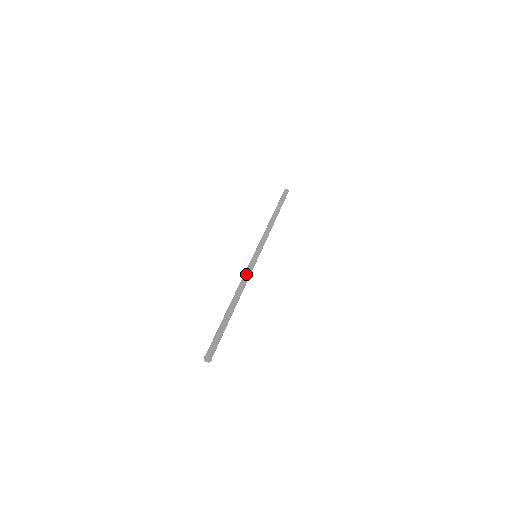
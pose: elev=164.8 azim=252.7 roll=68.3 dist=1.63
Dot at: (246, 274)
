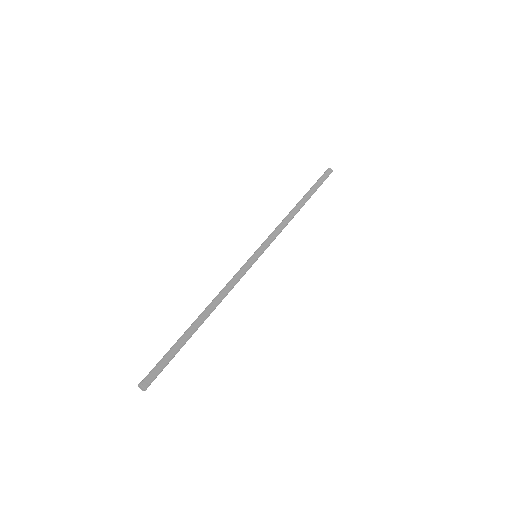
Dot at: (230, 280)
